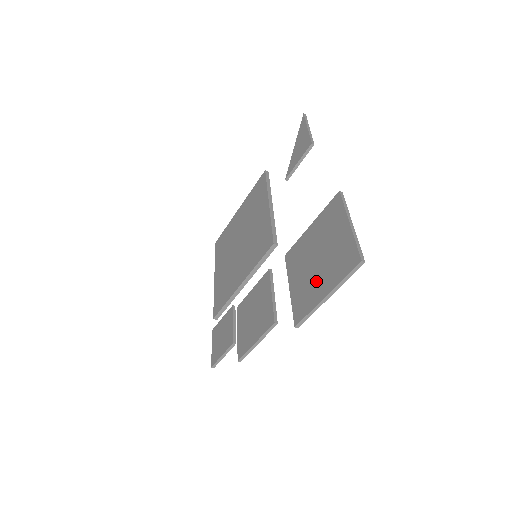
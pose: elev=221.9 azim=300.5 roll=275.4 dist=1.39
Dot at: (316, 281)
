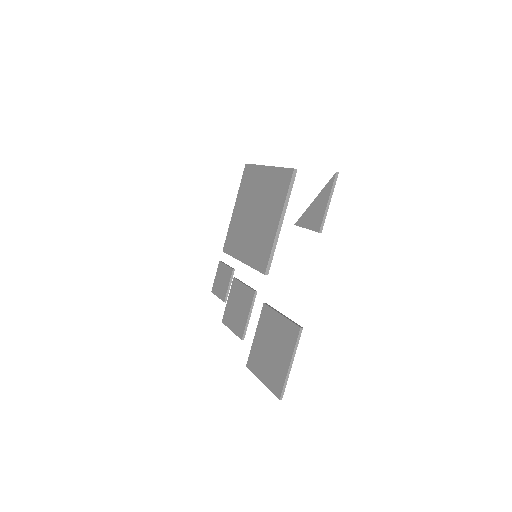
Dot at: (263, 363)
